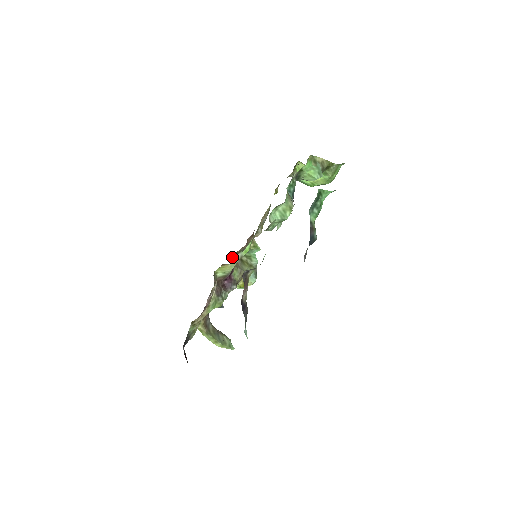
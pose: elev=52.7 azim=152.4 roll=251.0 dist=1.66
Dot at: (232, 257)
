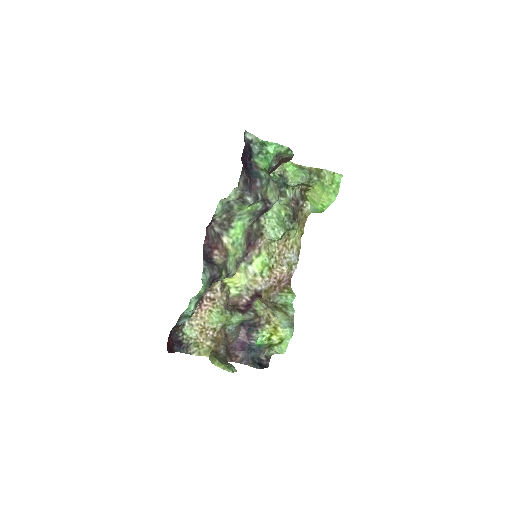
Dot at: (260, 295)
